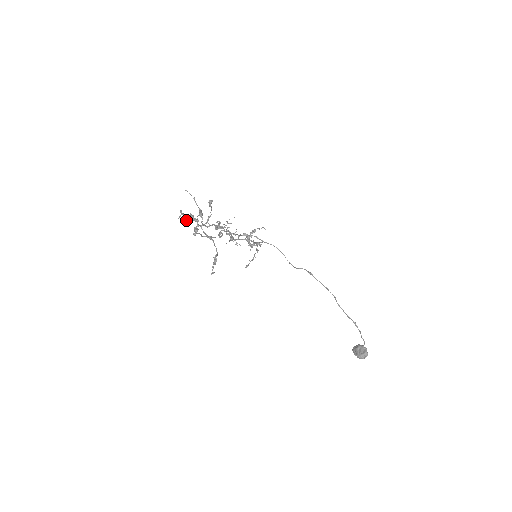
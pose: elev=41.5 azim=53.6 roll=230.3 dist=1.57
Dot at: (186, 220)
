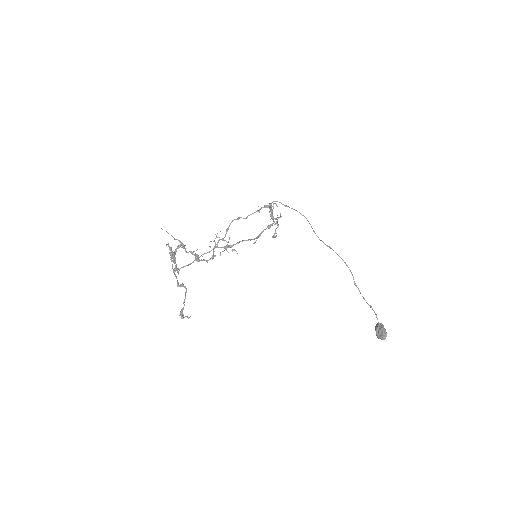
Dot at: occluded
